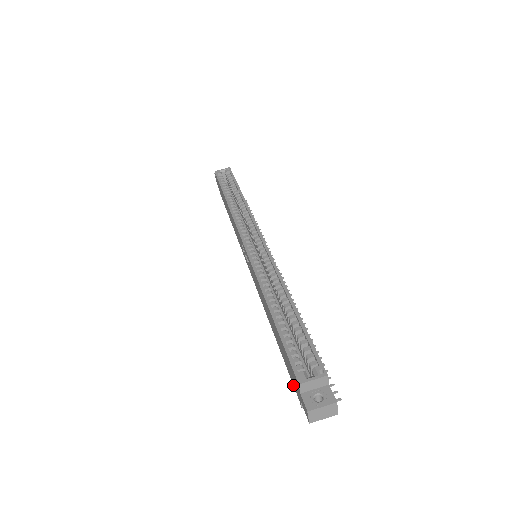
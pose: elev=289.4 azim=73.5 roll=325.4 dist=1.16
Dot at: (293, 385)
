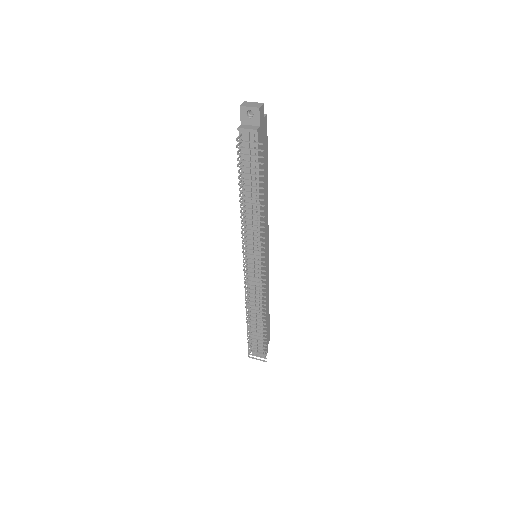
Dot at: occluded
